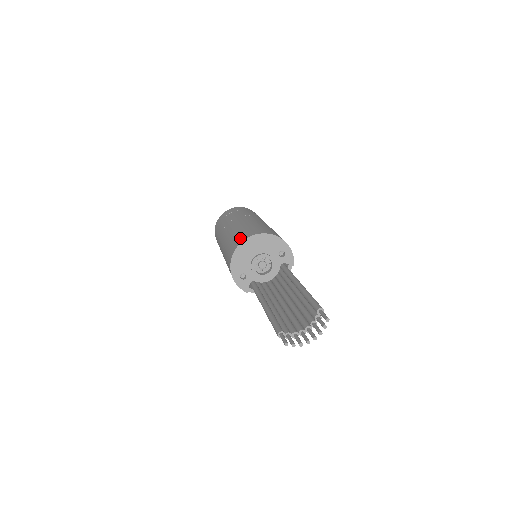
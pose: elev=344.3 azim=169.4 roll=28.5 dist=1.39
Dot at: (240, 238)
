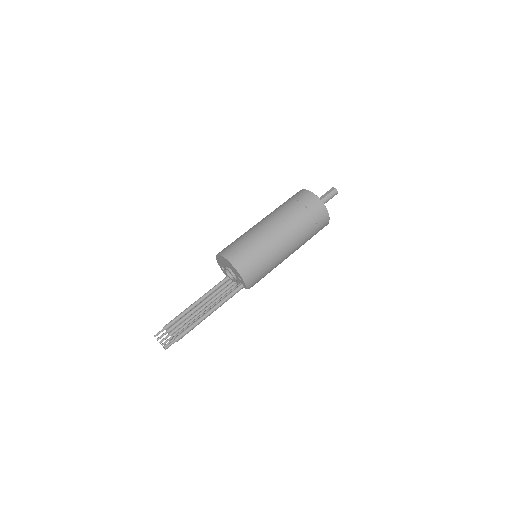
Dot at: (226, 249)
